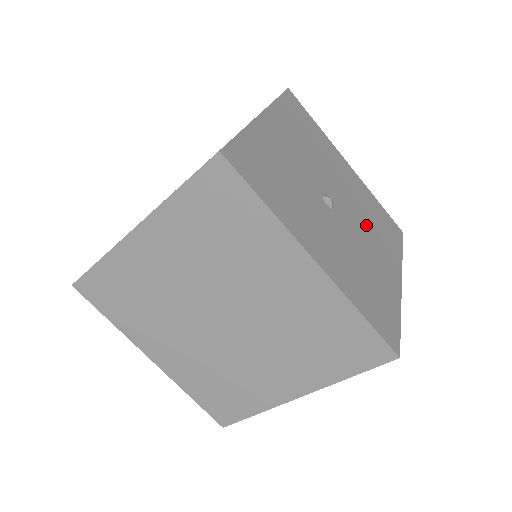
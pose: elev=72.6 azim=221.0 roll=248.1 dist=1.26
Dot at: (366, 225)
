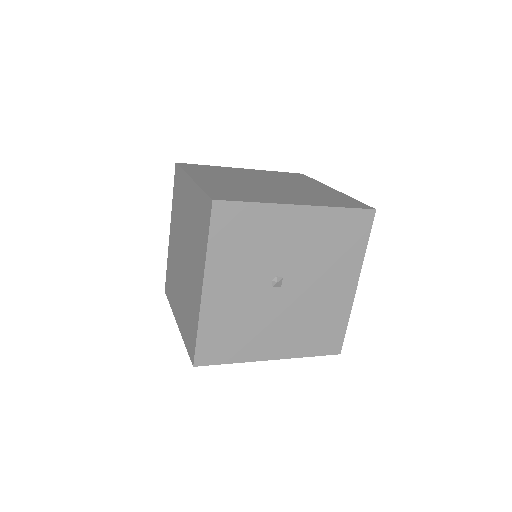
Dot at: (297, 318)
